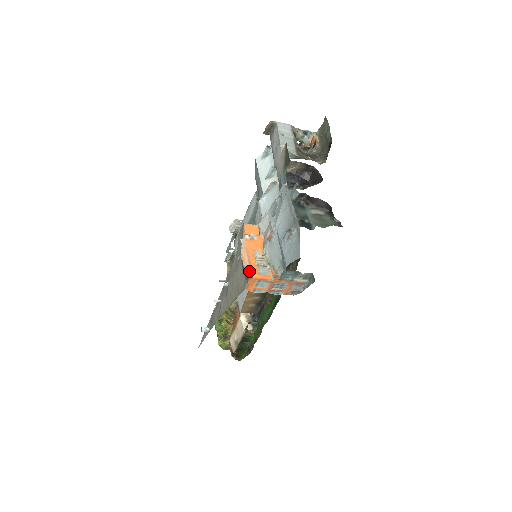
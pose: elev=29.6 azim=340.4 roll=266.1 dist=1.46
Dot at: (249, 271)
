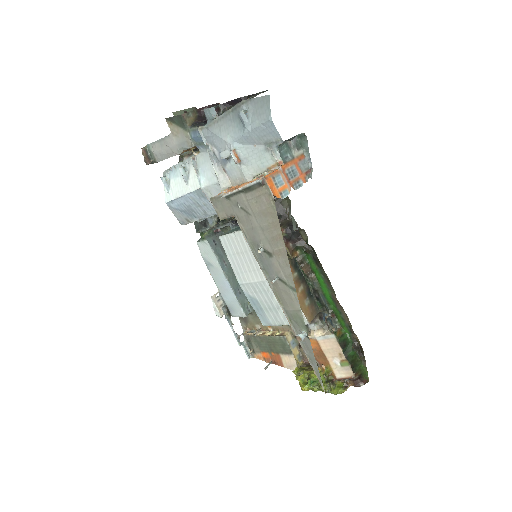
Dot at: (256, 179)
